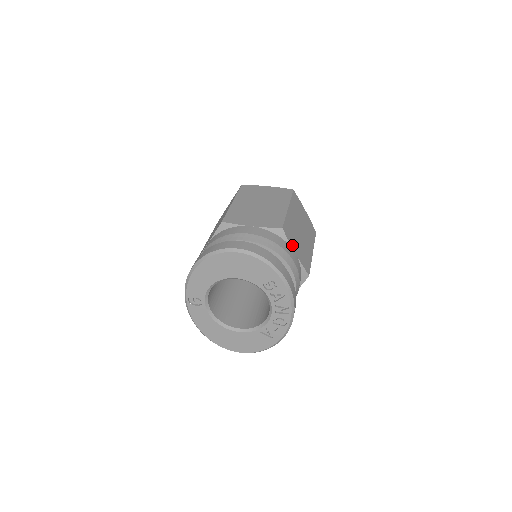
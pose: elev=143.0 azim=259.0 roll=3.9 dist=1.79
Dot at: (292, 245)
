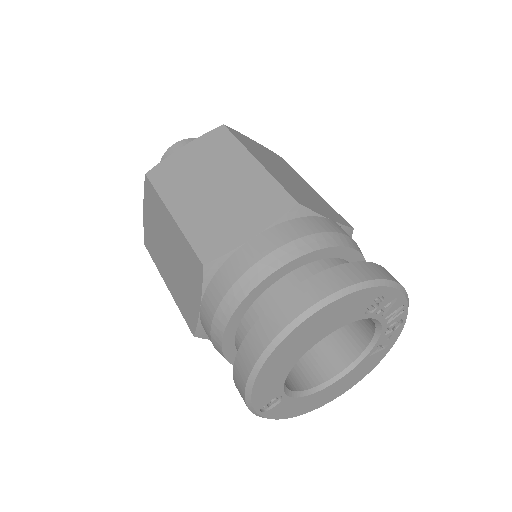
Dot at: (319, 212)
